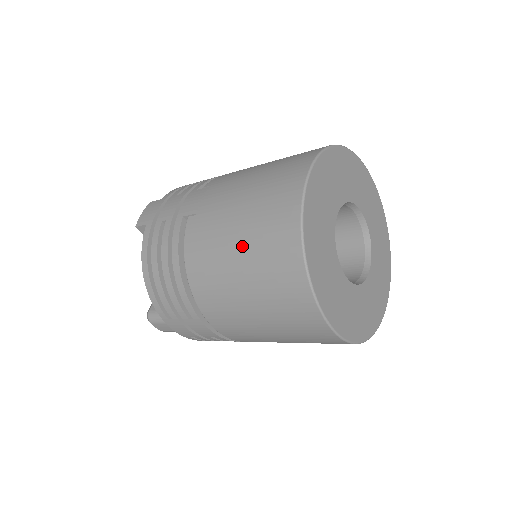
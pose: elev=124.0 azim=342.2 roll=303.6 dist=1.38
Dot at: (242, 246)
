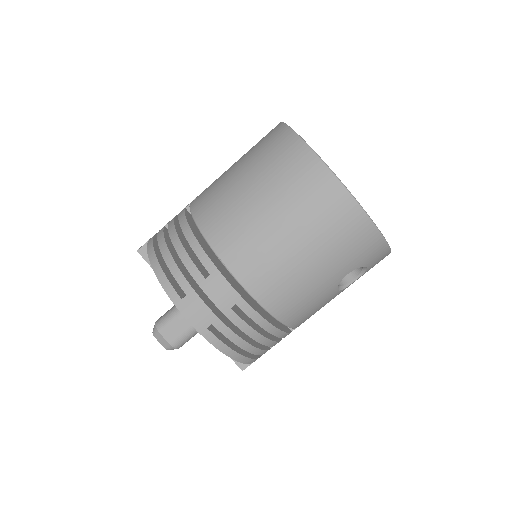
Dot at: (245, 169)
